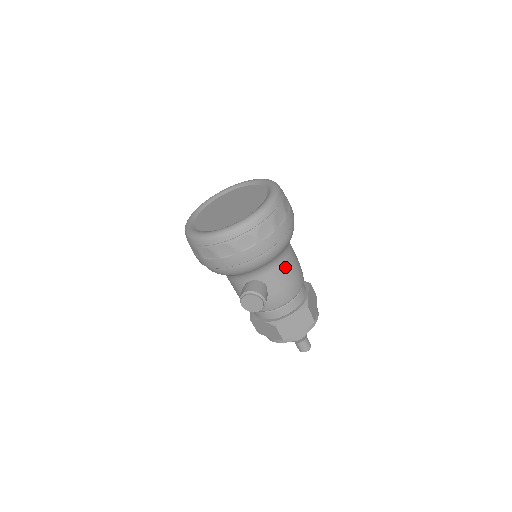
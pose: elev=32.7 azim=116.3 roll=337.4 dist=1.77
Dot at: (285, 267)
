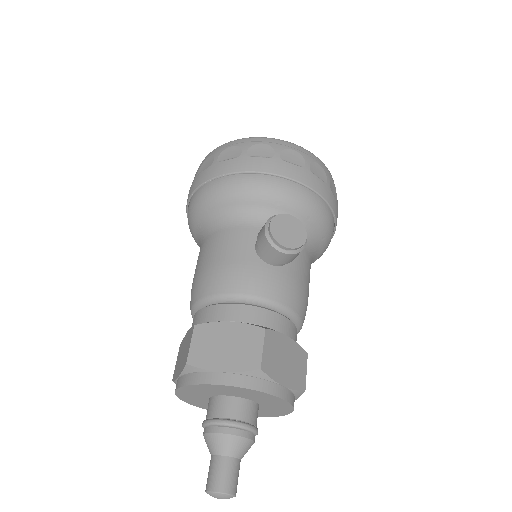
Dot at: (309, 269)
